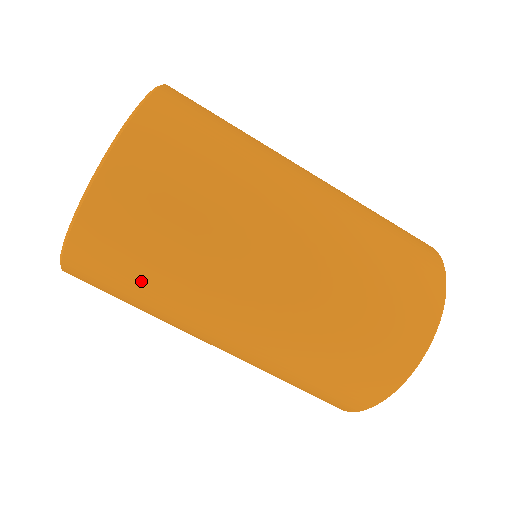
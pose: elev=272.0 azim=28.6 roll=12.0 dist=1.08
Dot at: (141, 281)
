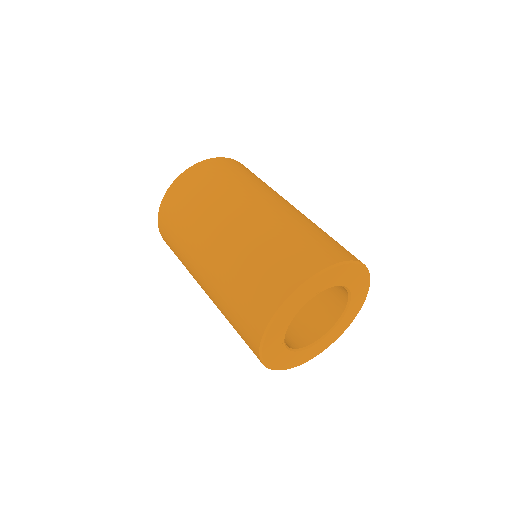
Dot at: (184, 212)
